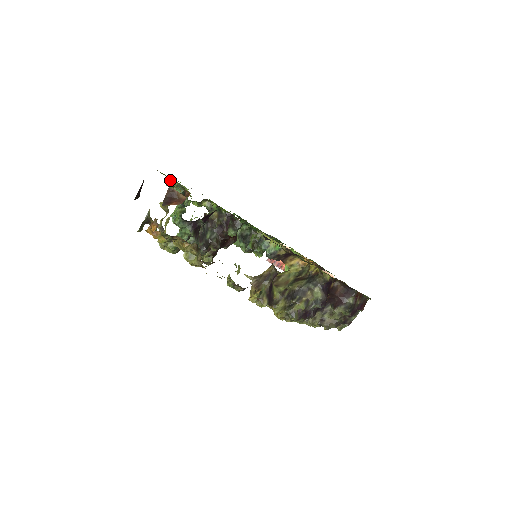
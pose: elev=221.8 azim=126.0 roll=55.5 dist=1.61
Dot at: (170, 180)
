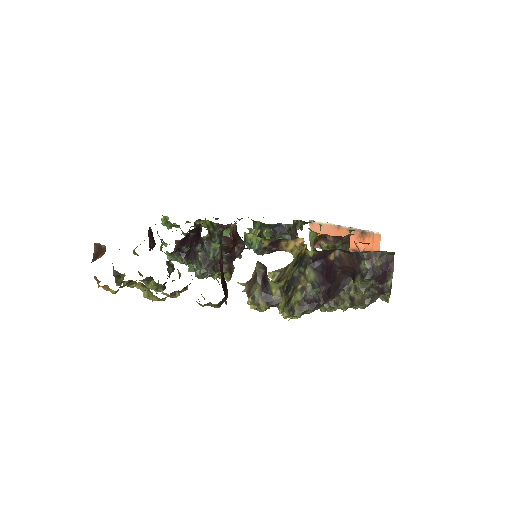
Dot at: (166, 218)
